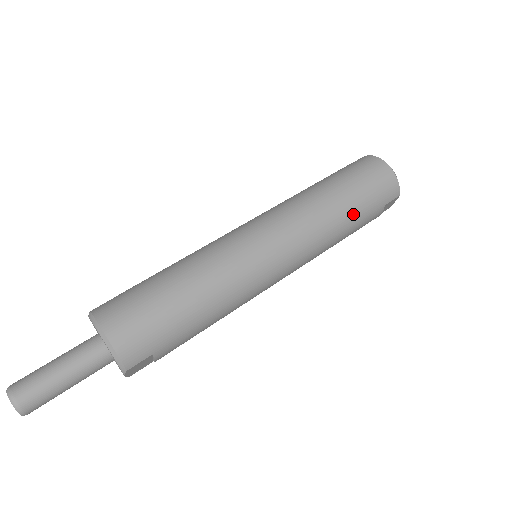
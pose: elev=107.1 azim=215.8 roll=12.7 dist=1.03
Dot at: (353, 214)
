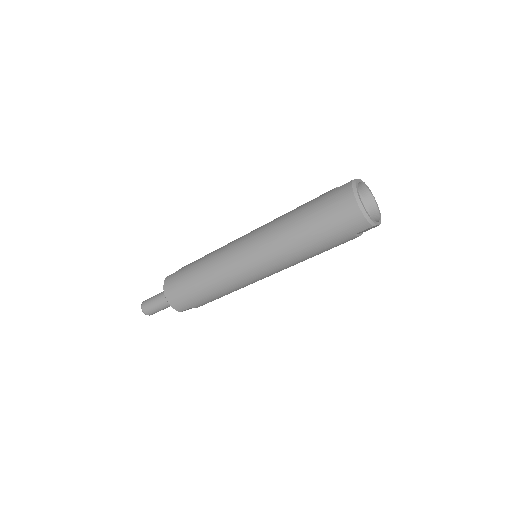
Dot at: (316, 244)
